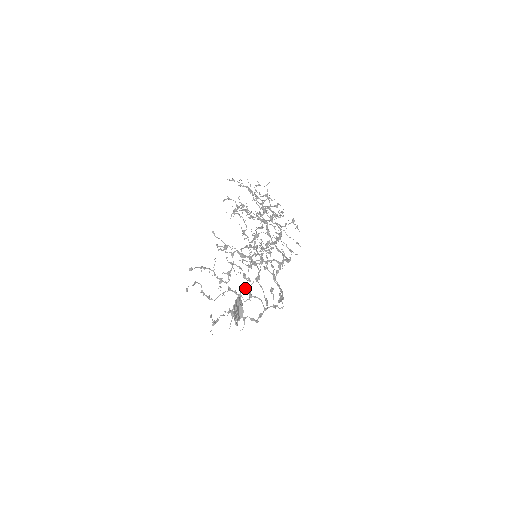
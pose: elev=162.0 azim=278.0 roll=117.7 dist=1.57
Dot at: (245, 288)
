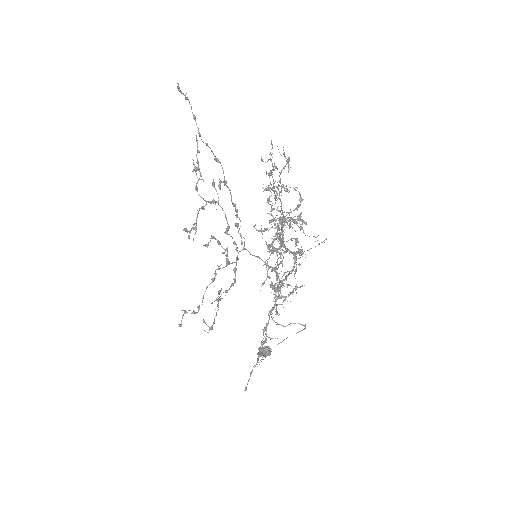
Dot at: occluded
